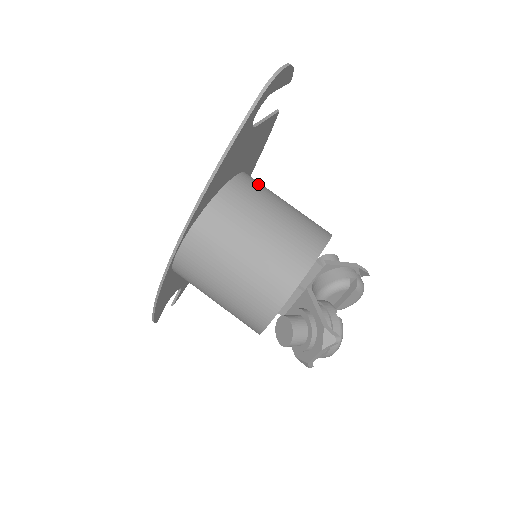
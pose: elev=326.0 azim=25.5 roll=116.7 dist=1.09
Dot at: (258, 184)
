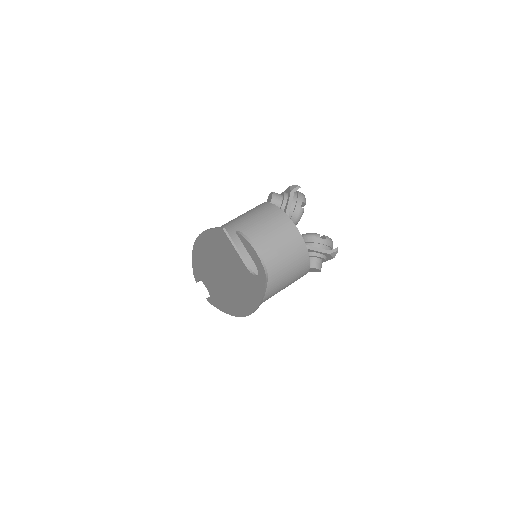
Dot at: occluded
